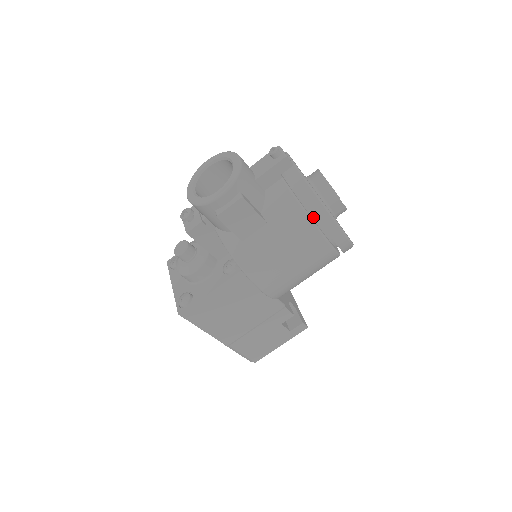
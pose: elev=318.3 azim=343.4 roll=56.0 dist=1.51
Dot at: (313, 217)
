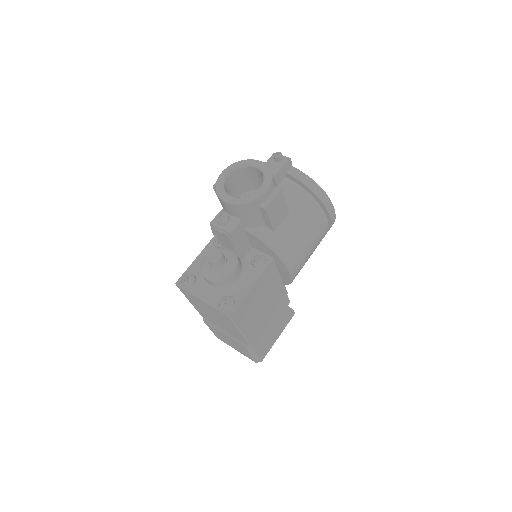
Dot at: occluded
